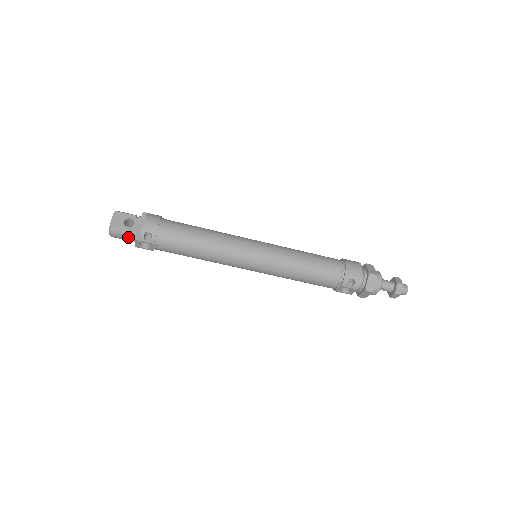
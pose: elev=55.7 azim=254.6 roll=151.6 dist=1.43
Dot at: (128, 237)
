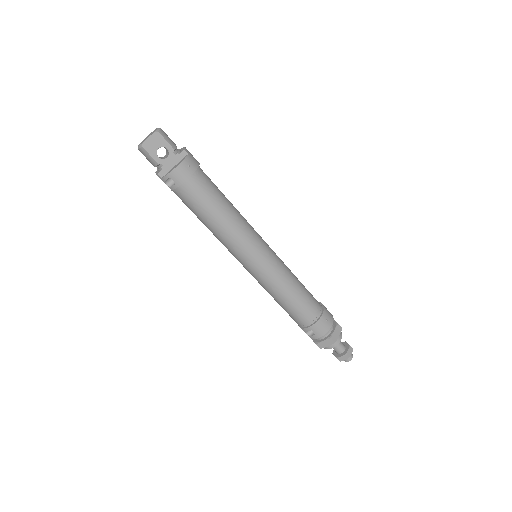
Dot at: (153, 164)
